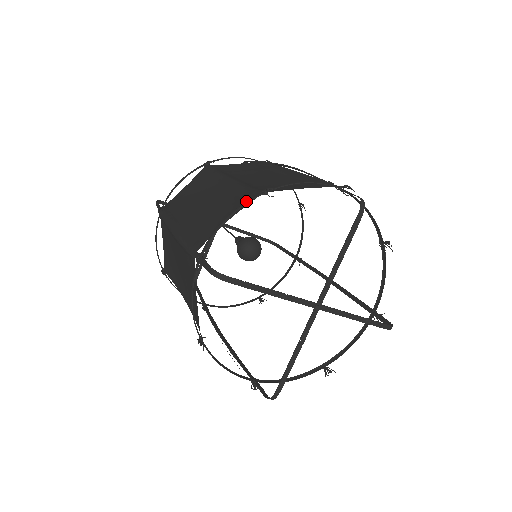
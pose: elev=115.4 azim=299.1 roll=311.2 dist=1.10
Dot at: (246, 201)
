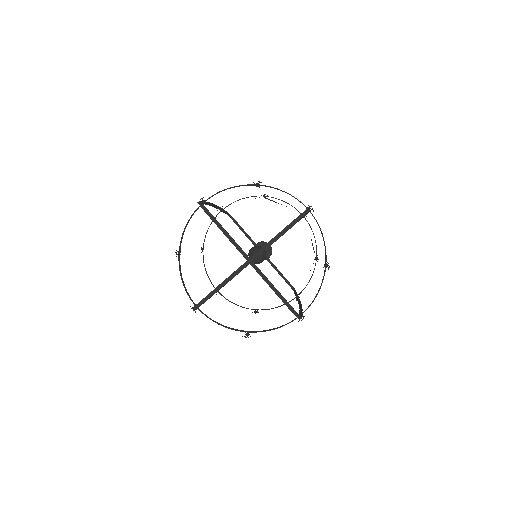
Dot at: occluded
